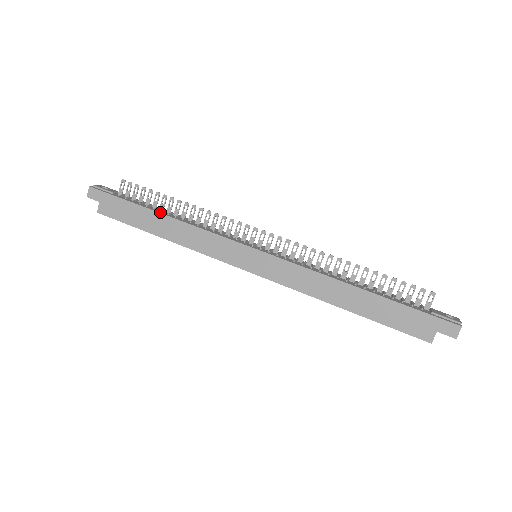
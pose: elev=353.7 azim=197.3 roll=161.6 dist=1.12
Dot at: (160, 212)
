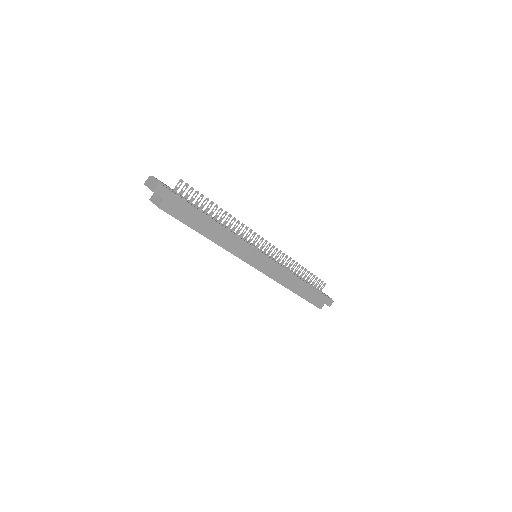
Dot at: occluded
